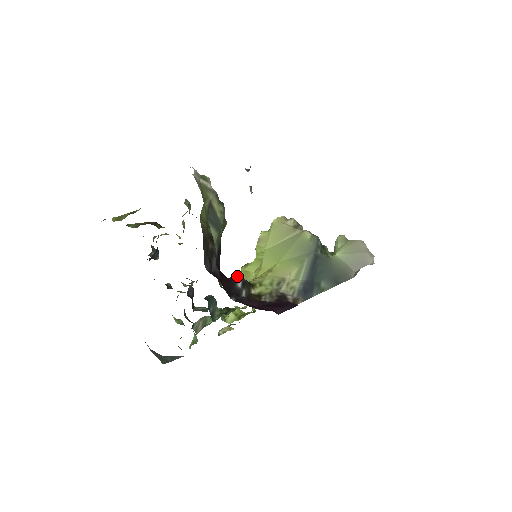
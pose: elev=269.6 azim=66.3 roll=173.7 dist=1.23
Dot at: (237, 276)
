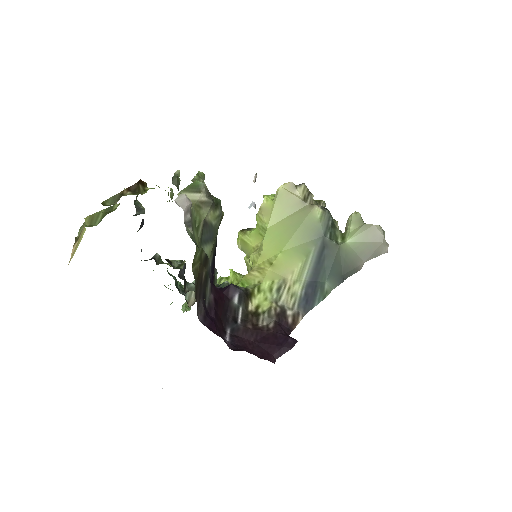
Dot at: (234, 287)
